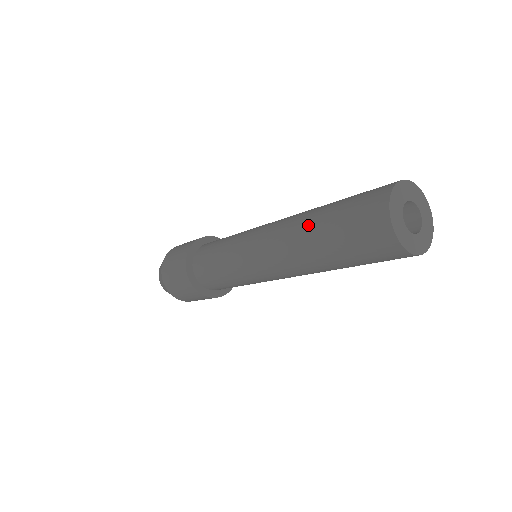
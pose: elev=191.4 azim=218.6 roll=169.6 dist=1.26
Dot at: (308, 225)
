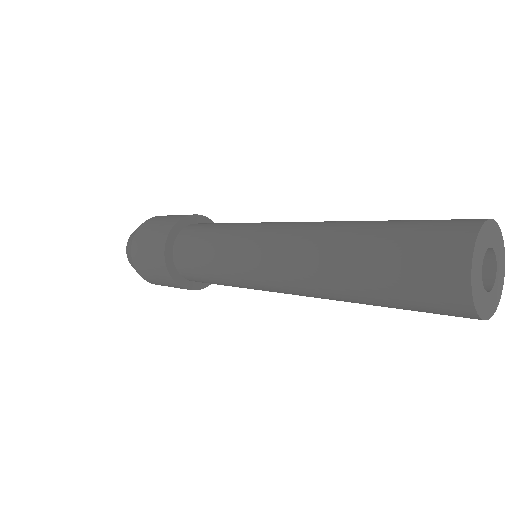
Dot at: (351, 229)
